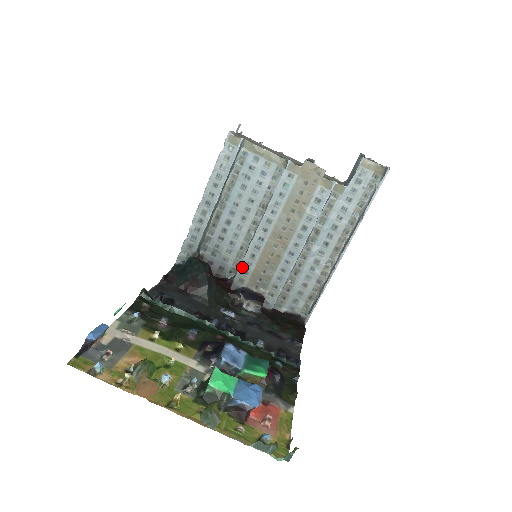
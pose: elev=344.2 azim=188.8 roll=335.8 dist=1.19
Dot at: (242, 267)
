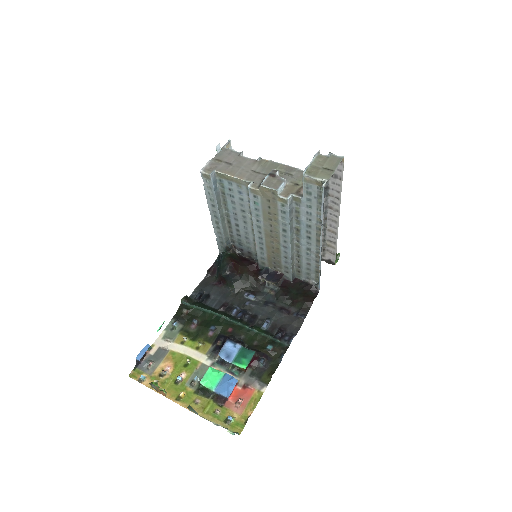
Dot at: (259, 255)
